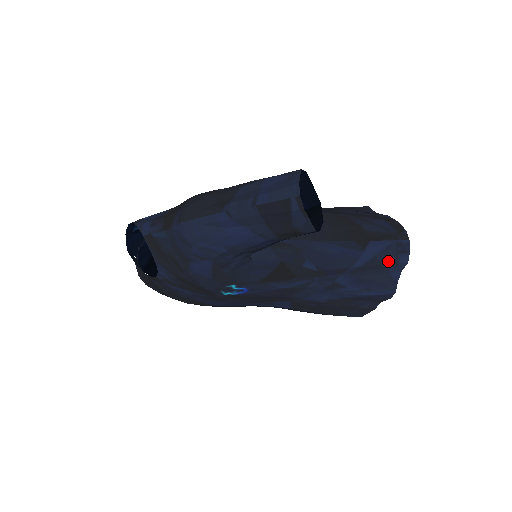
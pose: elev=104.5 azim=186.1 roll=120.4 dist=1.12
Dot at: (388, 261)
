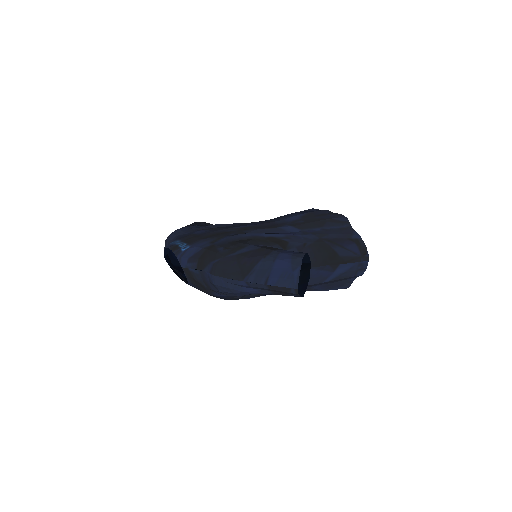
Dot at: (349, 276)
